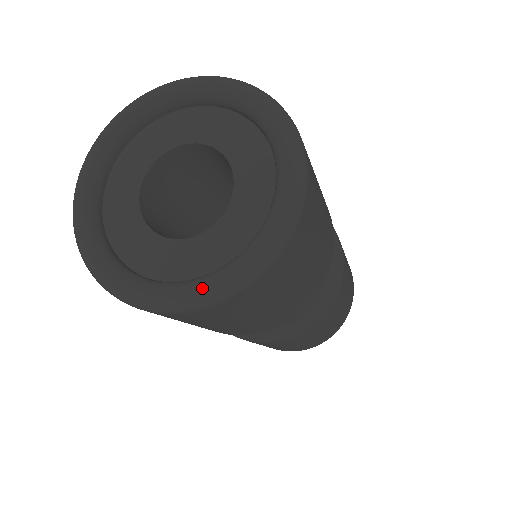
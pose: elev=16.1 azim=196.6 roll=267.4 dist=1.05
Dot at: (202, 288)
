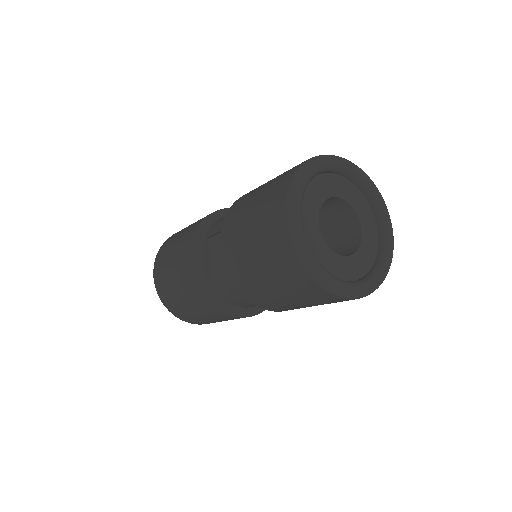
Dot at: (373, 285)
